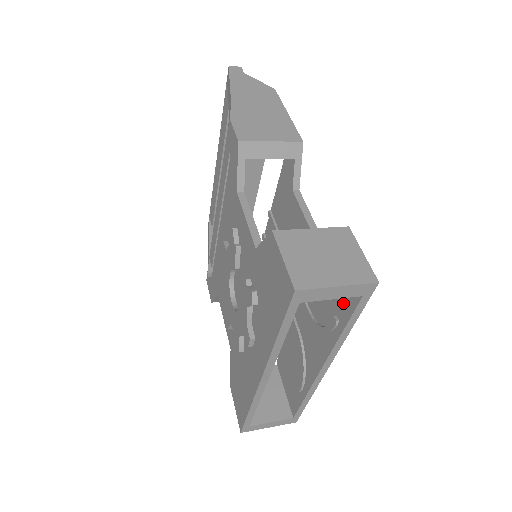
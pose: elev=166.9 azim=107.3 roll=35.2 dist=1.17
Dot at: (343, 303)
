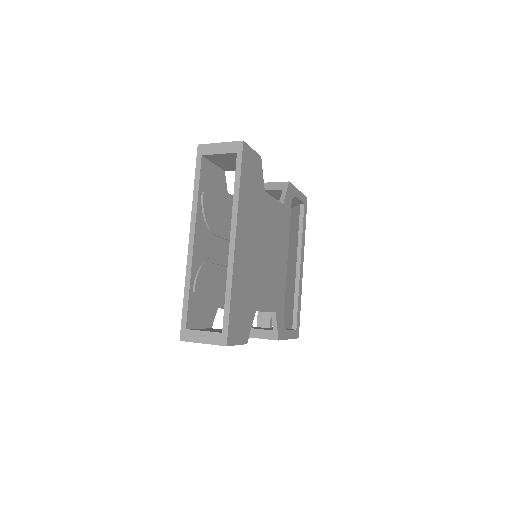
Dot at: occluded
